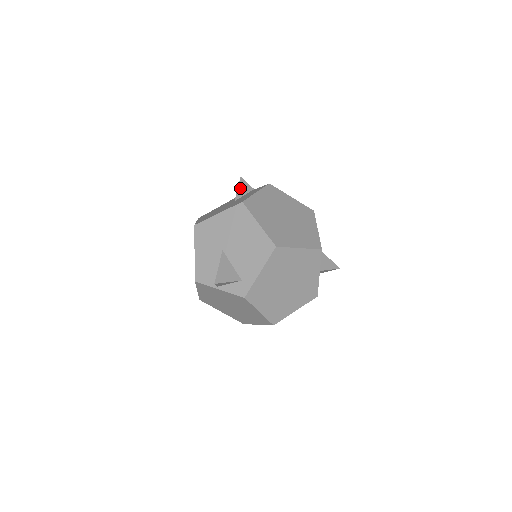
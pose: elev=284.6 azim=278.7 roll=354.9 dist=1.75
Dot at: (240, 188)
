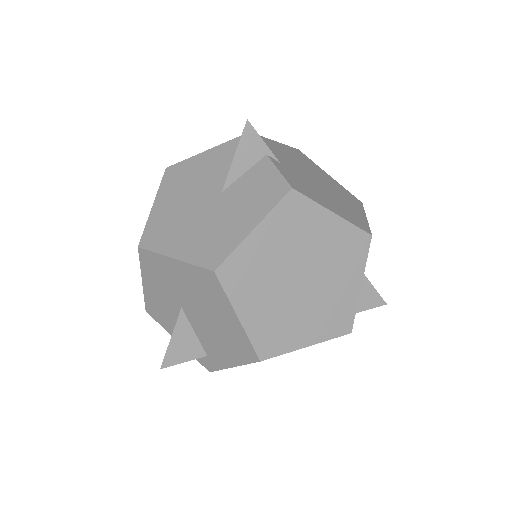
Dot at: (240, 154)
